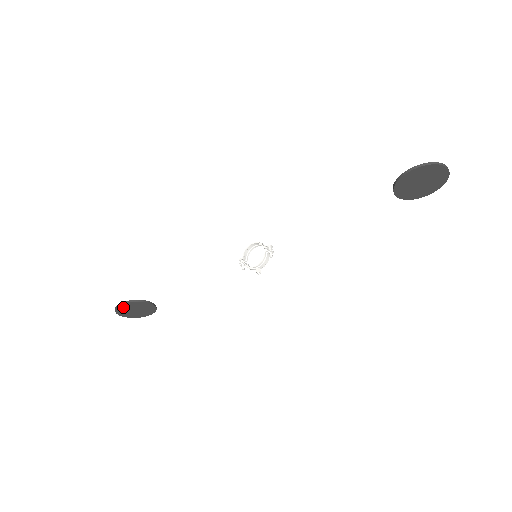
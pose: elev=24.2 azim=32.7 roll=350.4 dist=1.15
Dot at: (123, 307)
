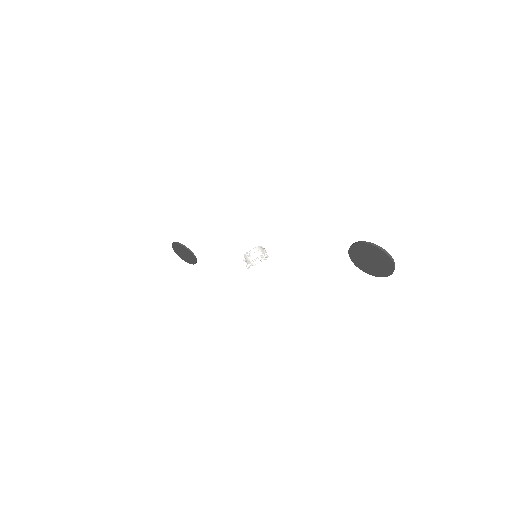
Dot at: (176, 246)
